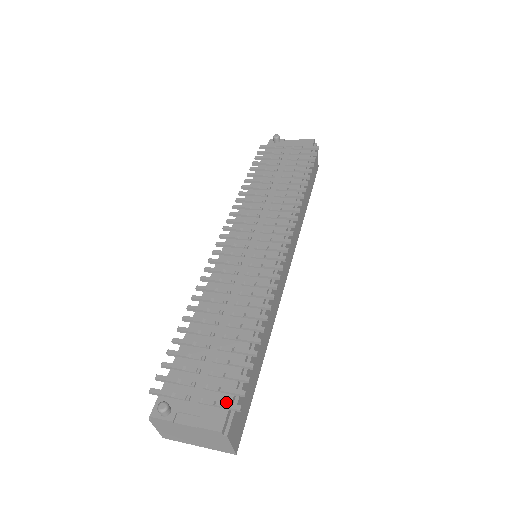
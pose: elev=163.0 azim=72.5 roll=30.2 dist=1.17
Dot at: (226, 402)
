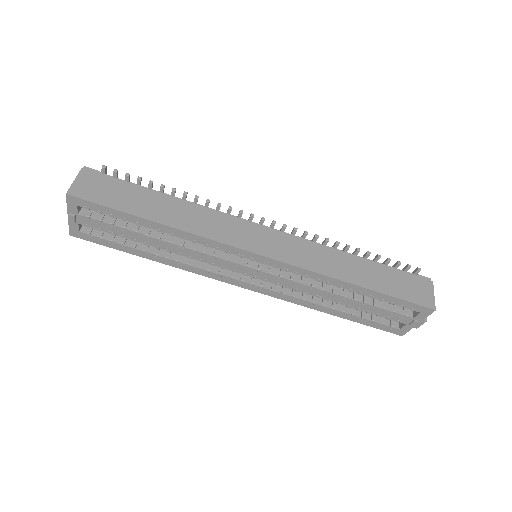
Dot at: occluded
